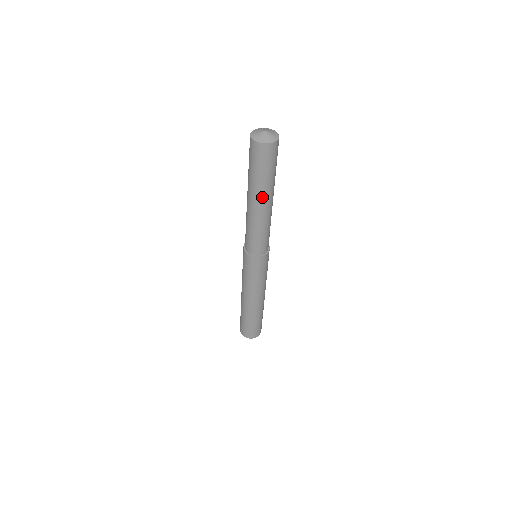
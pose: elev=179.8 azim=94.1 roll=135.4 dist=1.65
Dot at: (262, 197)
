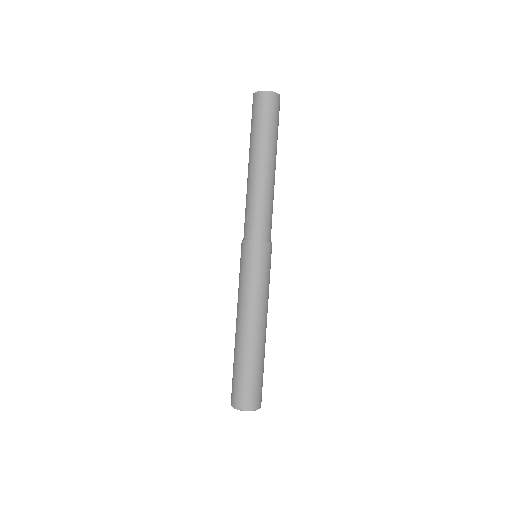
Dot at: (254, 155)
